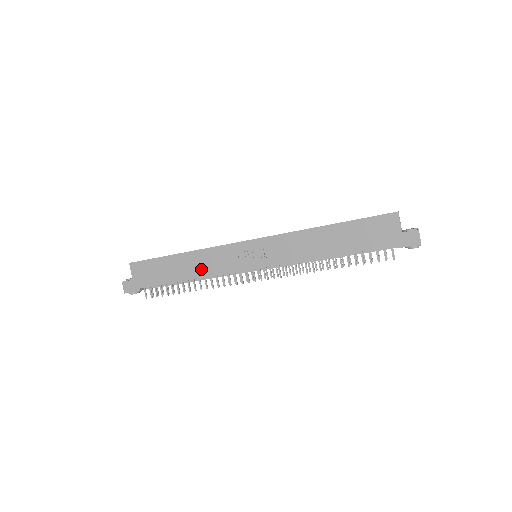
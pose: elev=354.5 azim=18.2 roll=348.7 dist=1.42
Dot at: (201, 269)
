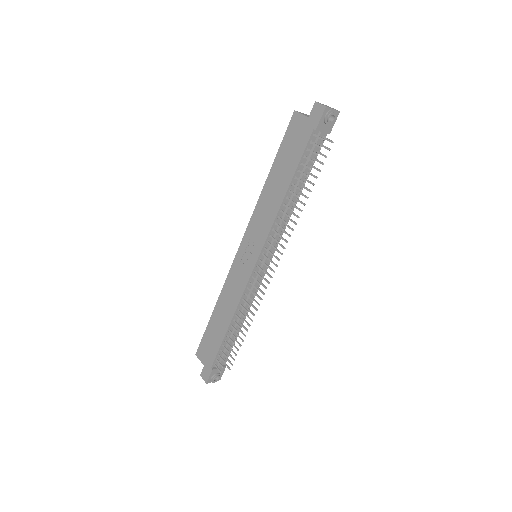
Dot at: (230, 305)
